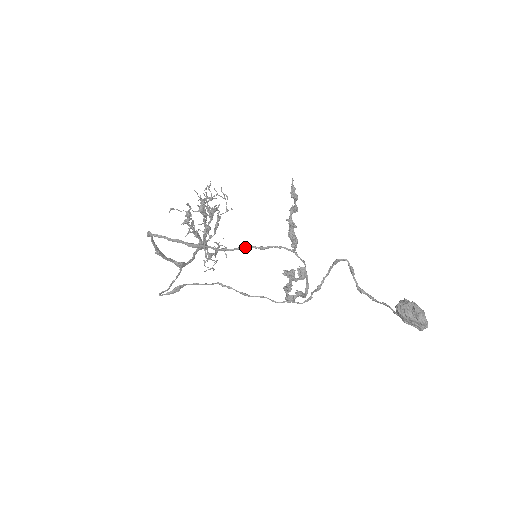
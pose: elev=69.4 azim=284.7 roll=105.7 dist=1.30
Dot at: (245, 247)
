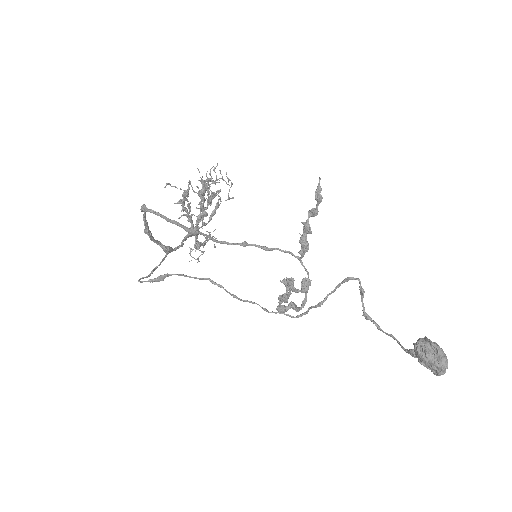
Dot at: (248, 244)
